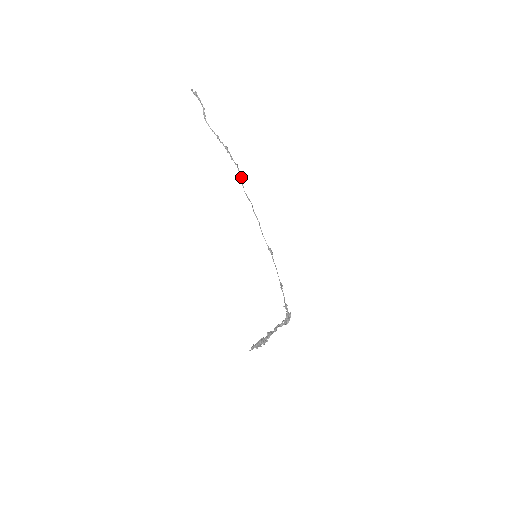
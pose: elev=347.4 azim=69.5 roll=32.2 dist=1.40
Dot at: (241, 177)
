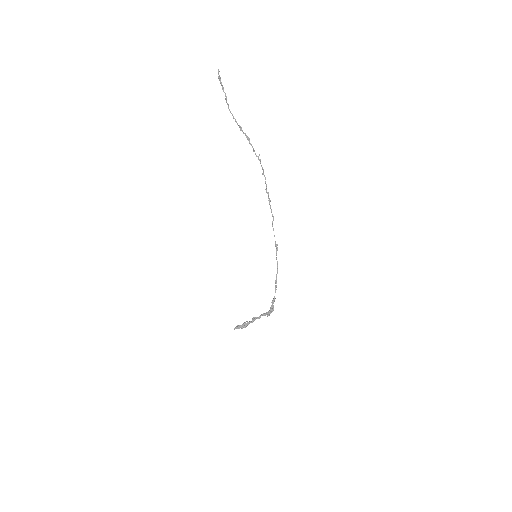
Dot at: (262, 169)
